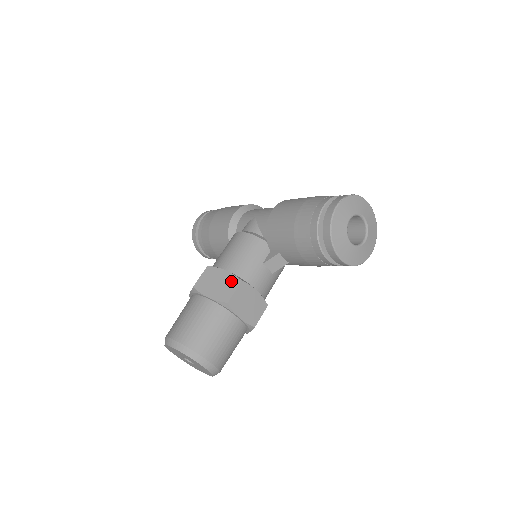
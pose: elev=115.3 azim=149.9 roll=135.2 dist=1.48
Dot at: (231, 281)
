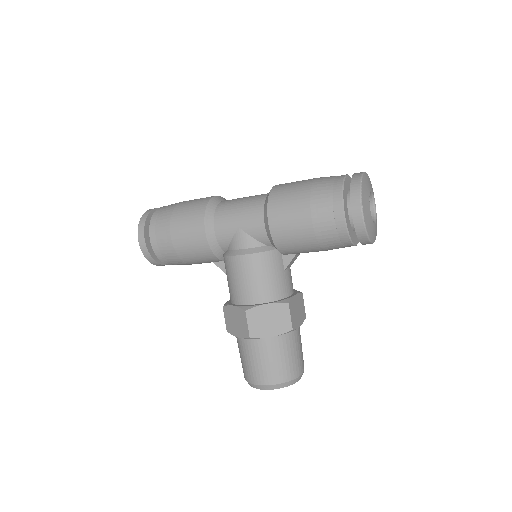
Dot at: (280, 310)
